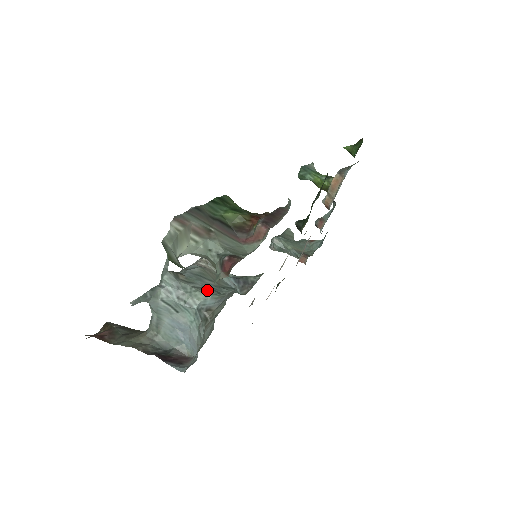
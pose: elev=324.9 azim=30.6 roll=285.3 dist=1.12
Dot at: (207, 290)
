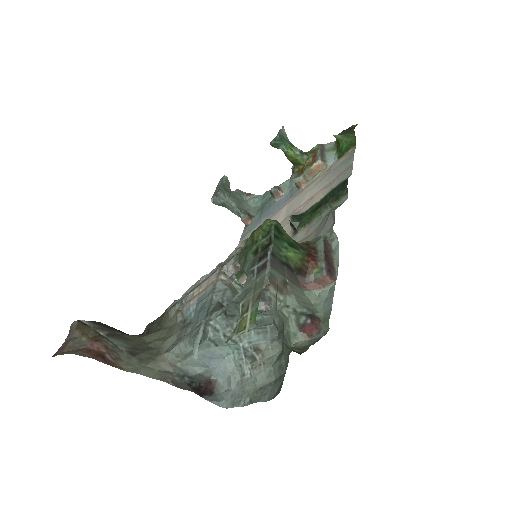
Dot at: occluded
